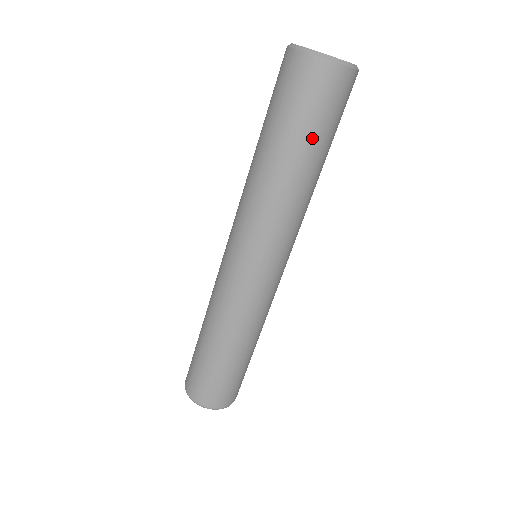
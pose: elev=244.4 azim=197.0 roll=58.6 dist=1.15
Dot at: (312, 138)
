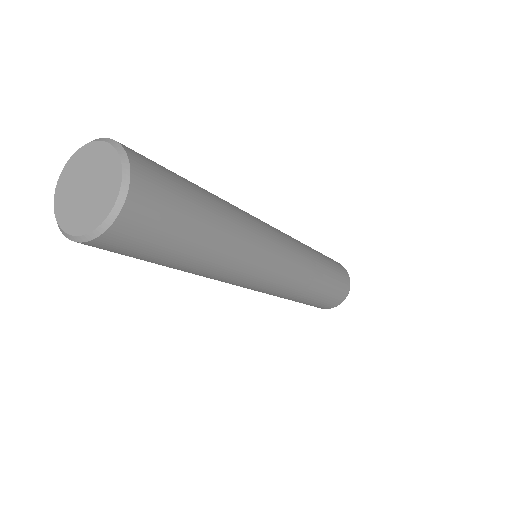
Dot at: (182, 248)
